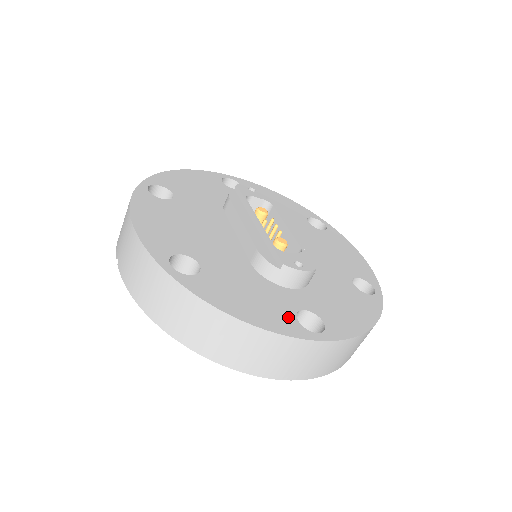
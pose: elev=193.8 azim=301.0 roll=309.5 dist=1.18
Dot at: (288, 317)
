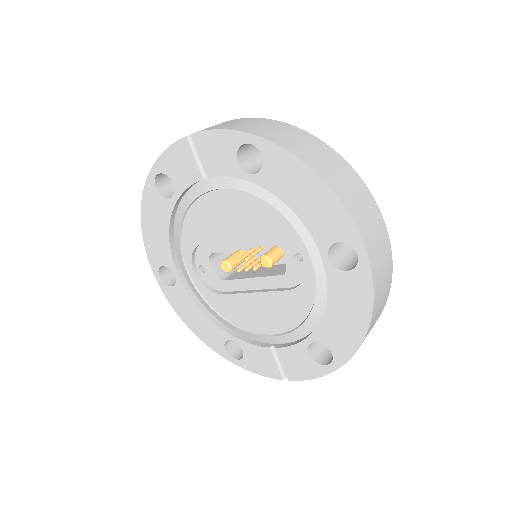
Dot at: occluded
